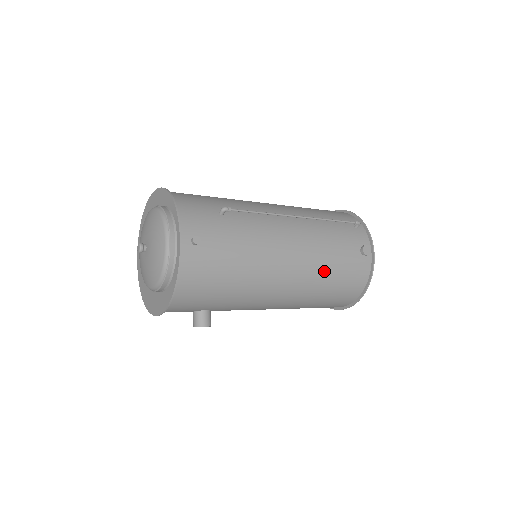
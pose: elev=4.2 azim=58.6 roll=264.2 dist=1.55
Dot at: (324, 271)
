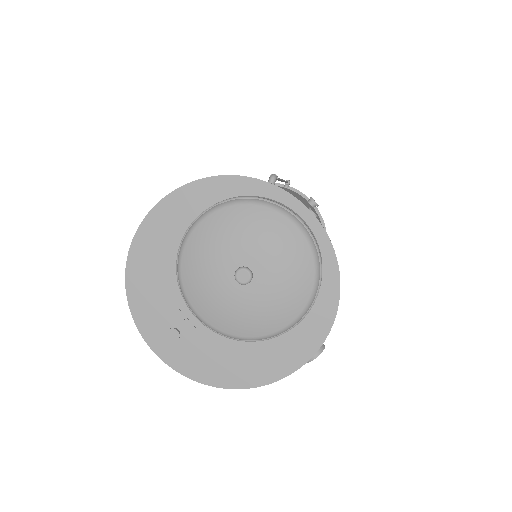
Dot at: occluded
